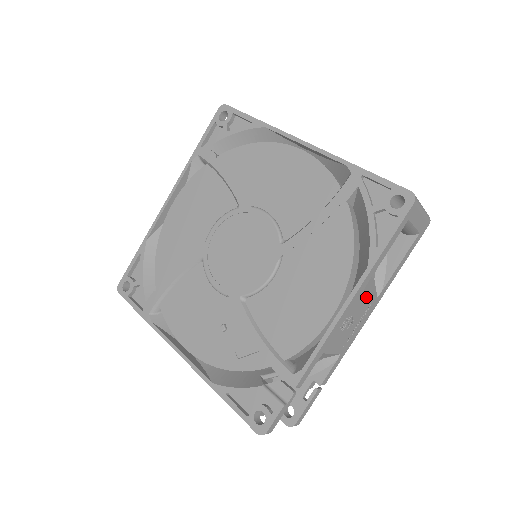
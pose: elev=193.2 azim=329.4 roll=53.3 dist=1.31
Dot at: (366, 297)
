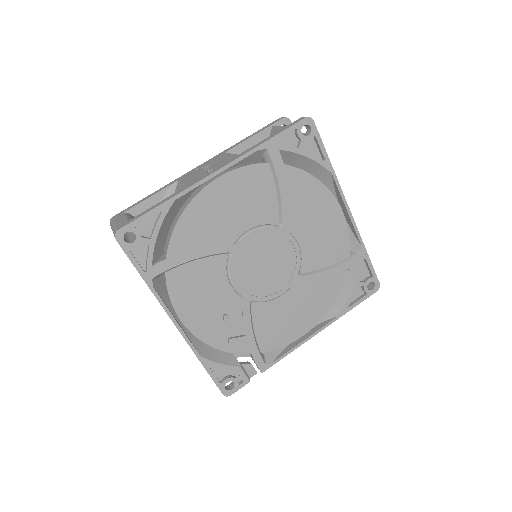
Dot at: occluded
